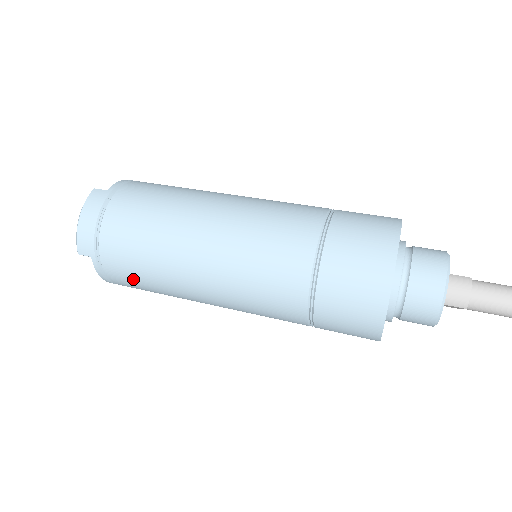
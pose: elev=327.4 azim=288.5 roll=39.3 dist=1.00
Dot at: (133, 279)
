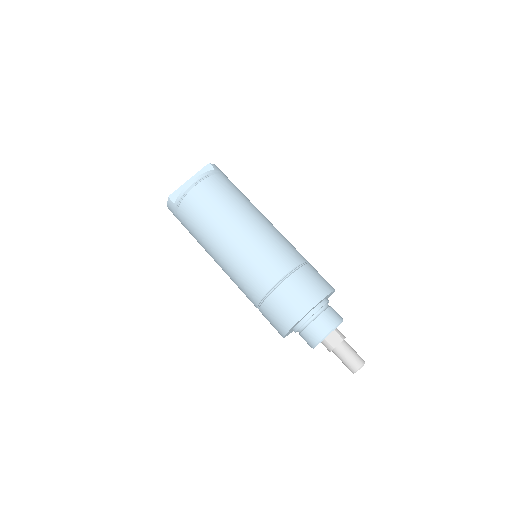
Dot at: occluded
